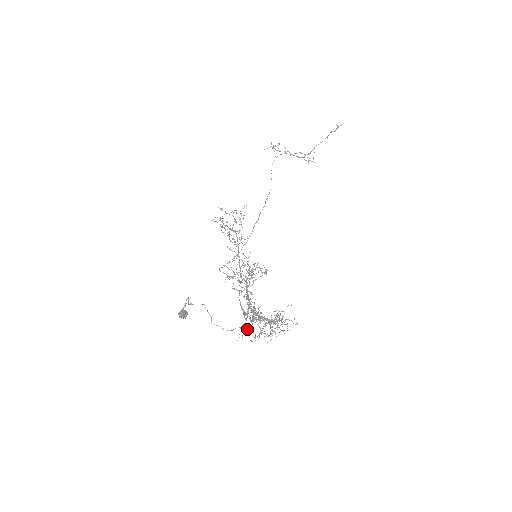
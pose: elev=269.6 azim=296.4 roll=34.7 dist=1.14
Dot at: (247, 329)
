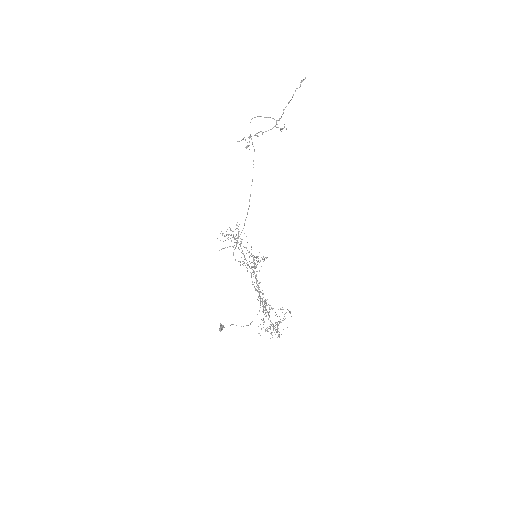
Dot at: occluded
